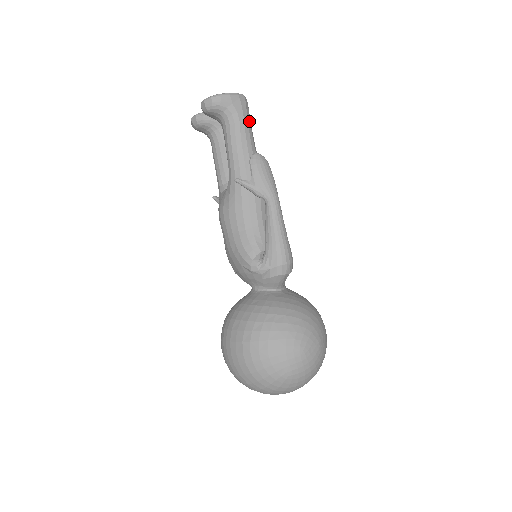
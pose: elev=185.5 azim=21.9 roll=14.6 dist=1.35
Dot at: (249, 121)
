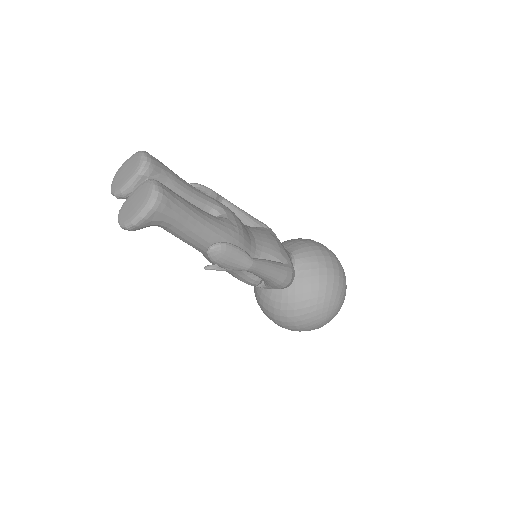
Dot at: (180, 211)
